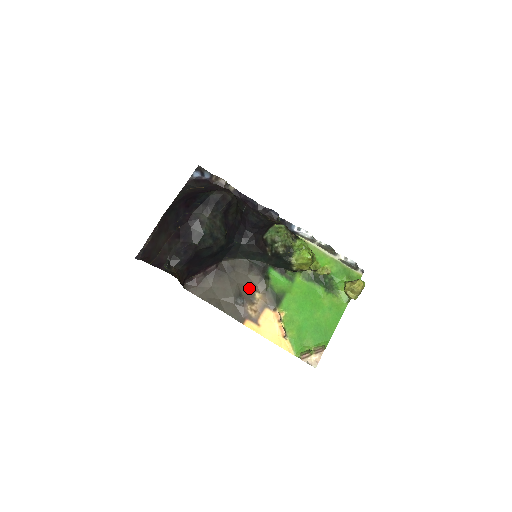
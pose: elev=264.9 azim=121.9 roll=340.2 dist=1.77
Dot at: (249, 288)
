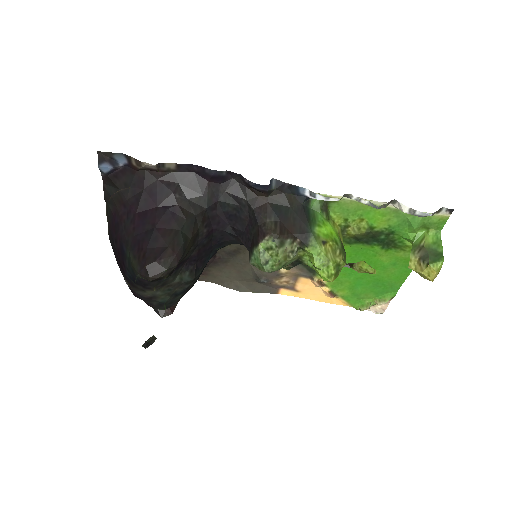
Dot at: occluded
